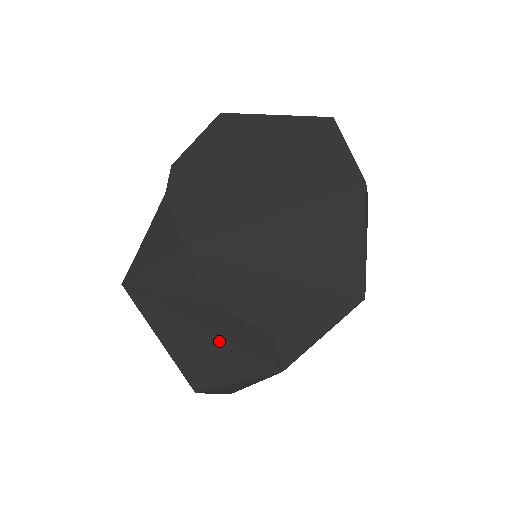
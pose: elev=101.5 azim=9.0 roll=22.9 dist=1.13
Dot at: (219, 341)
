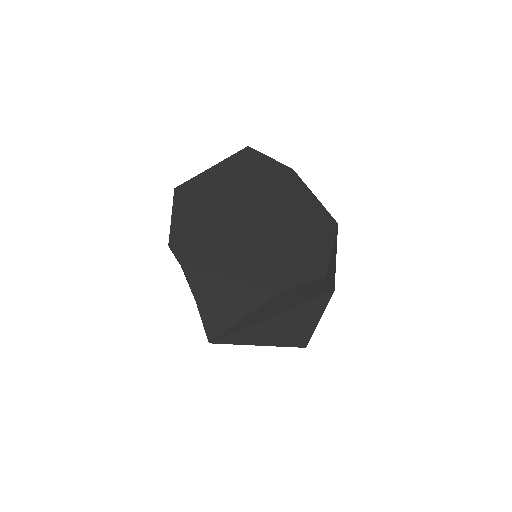
Dot at: (294, 310)
